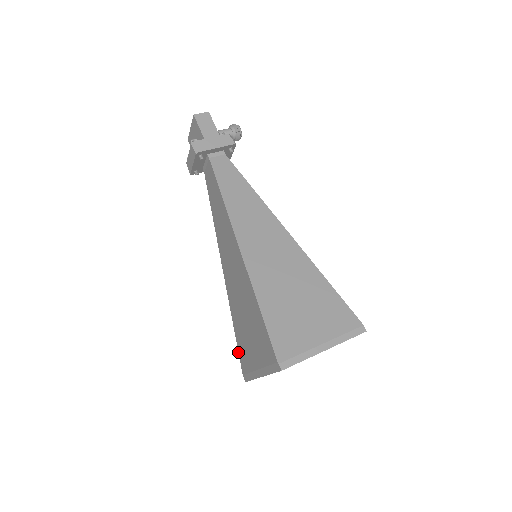
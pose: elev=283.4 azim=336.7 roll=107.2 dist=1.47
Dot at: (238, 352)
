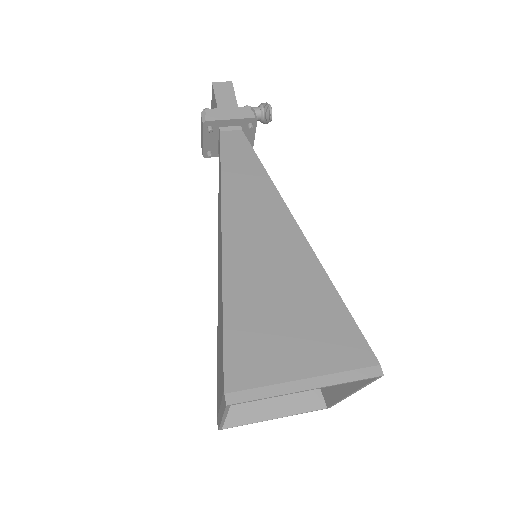
Dot at: occluded
